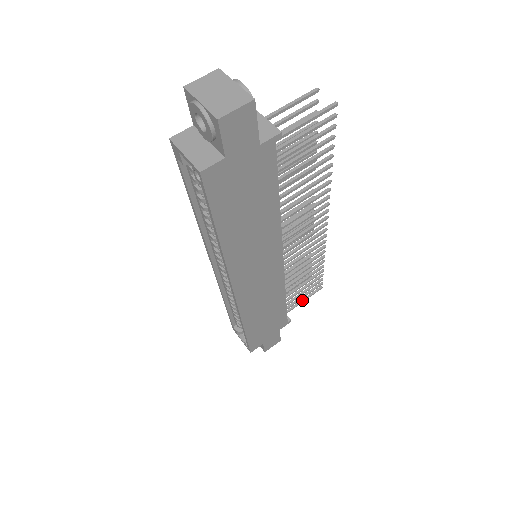
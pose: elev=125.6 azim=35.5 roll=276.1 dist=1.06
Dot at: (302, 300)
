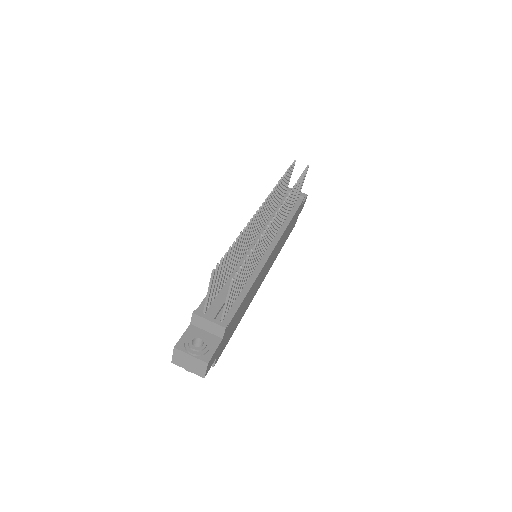
Dot at: (302, 184)
